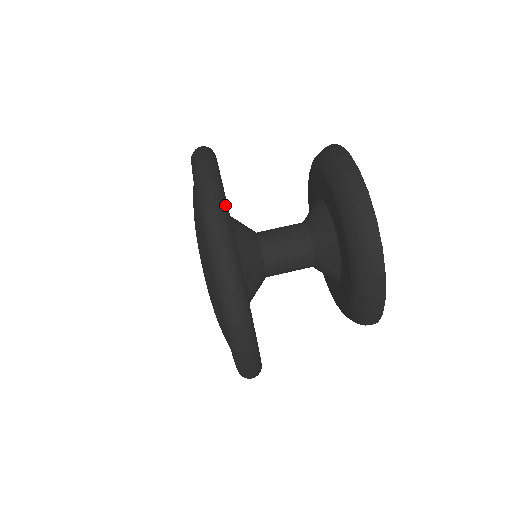
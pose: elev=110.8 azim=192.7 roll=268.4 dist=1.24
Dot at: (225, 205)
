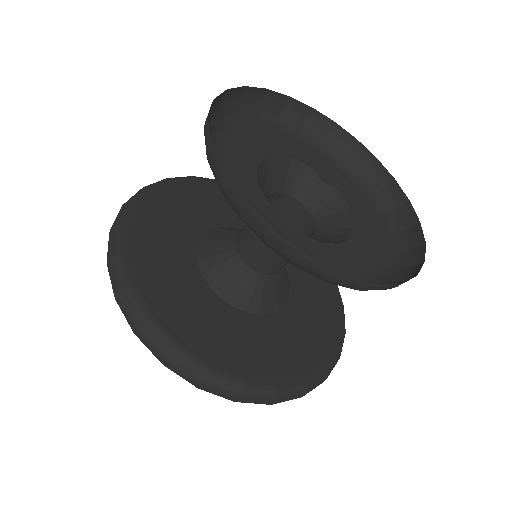
Dot at: (119, 247)
